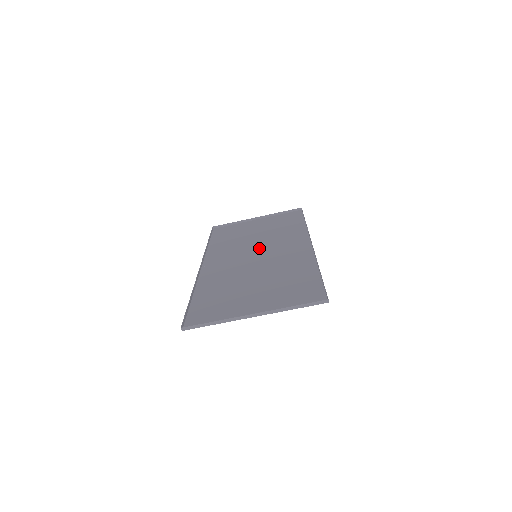
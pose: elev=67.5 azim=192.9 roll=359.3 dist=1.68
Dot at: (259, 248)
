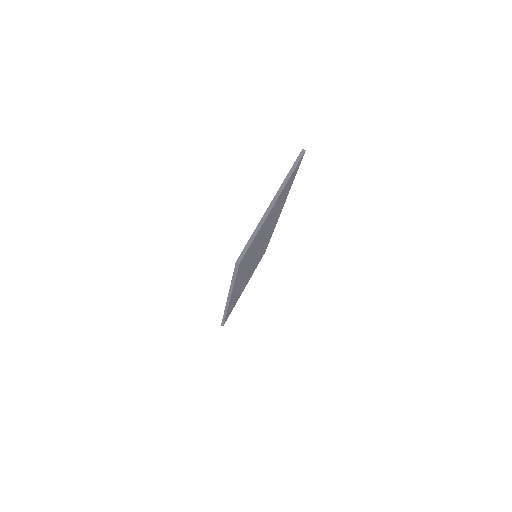
Dot at: (255, 259)
